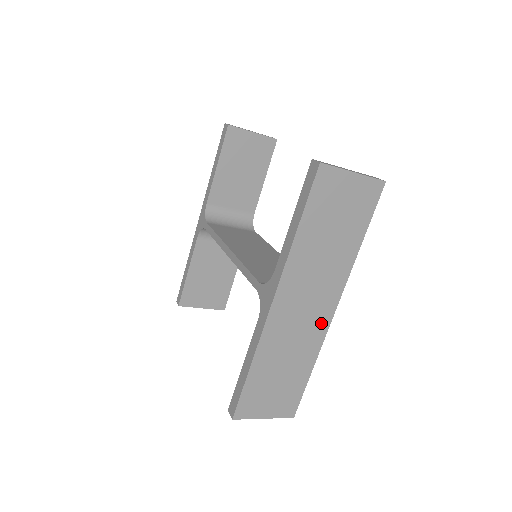
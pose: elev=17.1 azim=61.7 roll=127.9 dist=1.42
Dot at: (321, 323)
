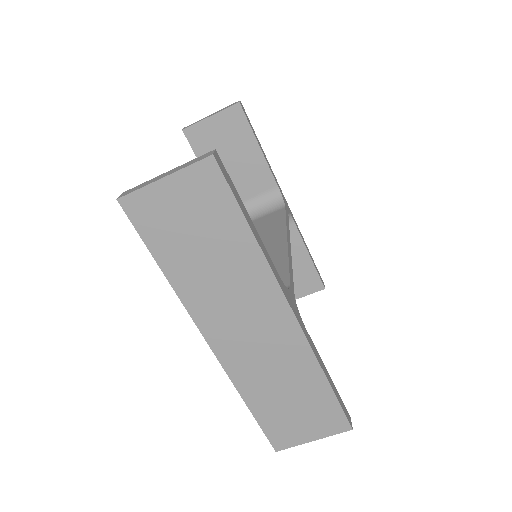
Dot at: (288, 334)
